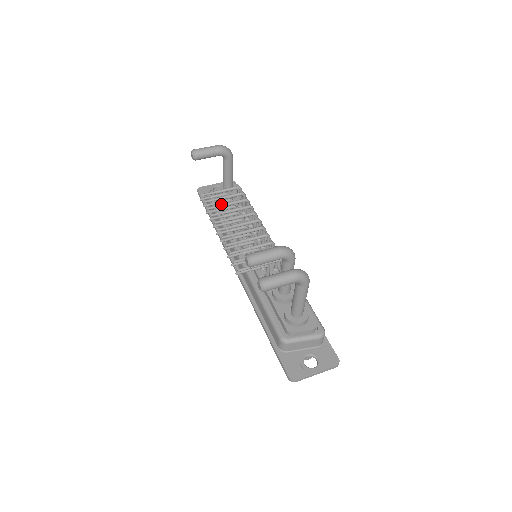
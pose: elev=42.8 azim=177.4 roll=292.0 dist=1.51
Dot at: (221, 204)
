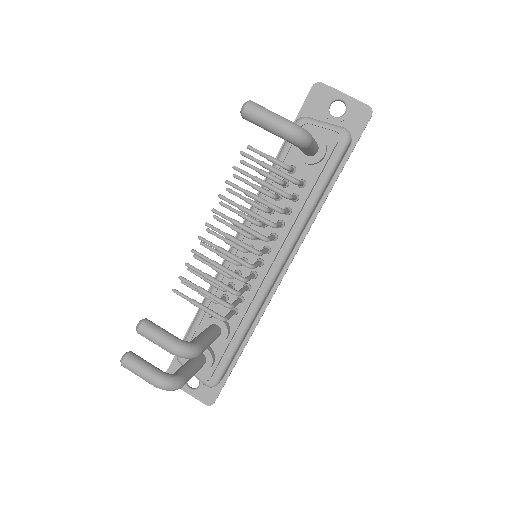
Dot at: (244, 190)
